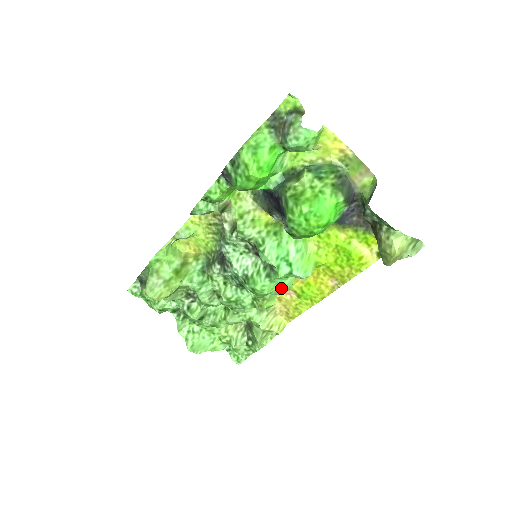
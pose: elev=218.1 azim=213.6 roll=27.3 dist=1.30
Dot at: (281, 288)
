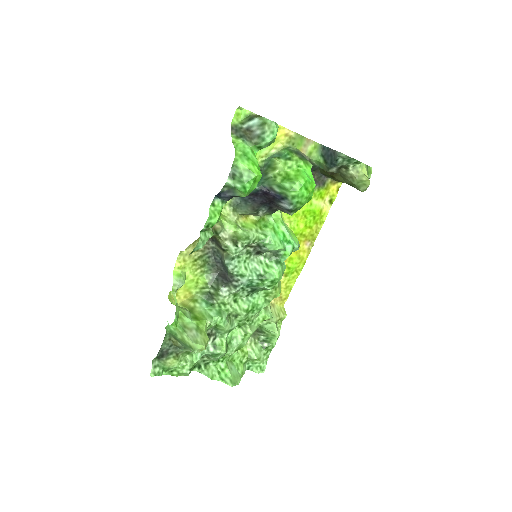
Dot at: (284, 270)
